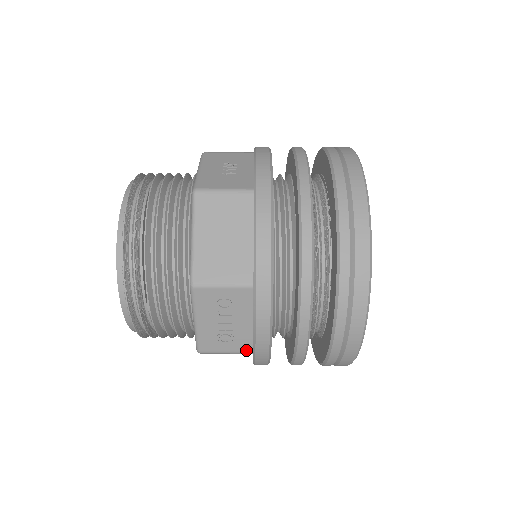
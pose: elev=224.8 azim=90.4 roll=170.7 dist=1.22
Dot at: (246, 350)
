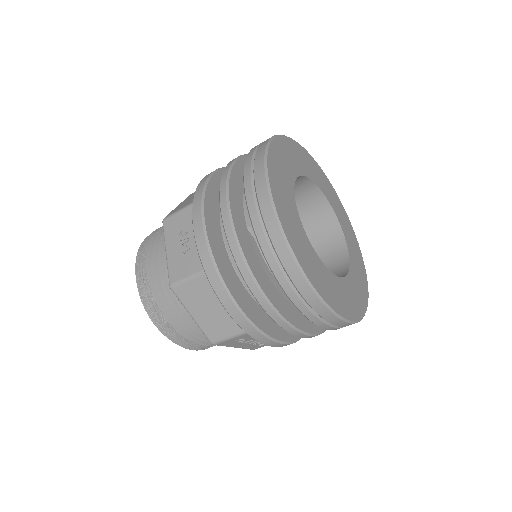
Dot at: occluded
